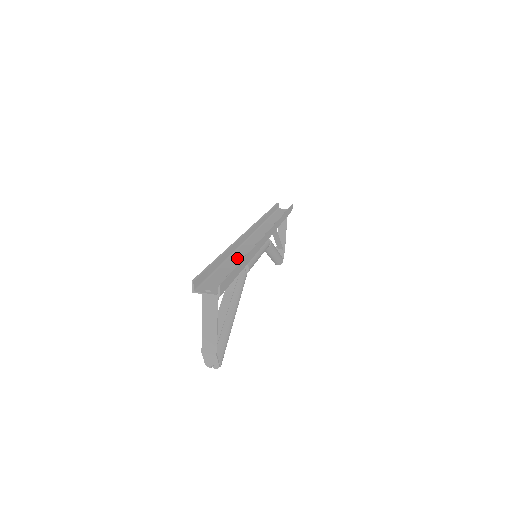
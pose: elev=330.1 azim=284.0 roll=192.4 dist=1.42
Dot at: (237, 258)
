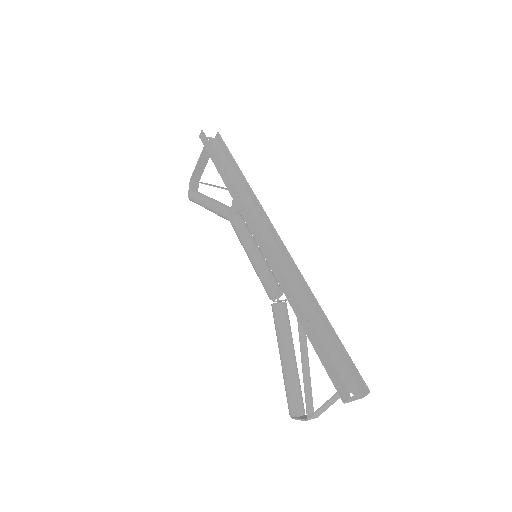
Dot at: (302, 307)
